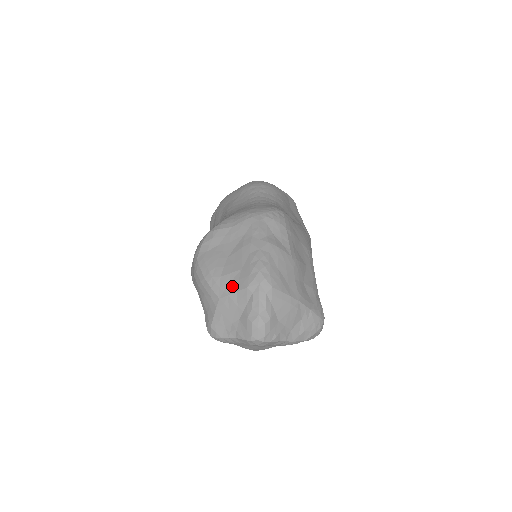
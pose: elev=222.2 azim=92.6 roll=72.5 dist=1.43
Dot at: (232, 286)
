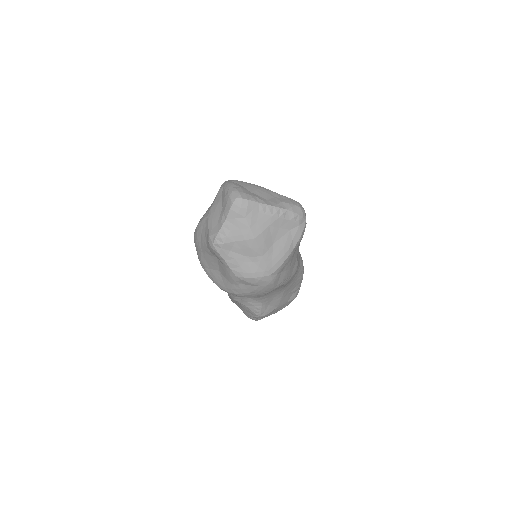
Dot at: (212, 203)
